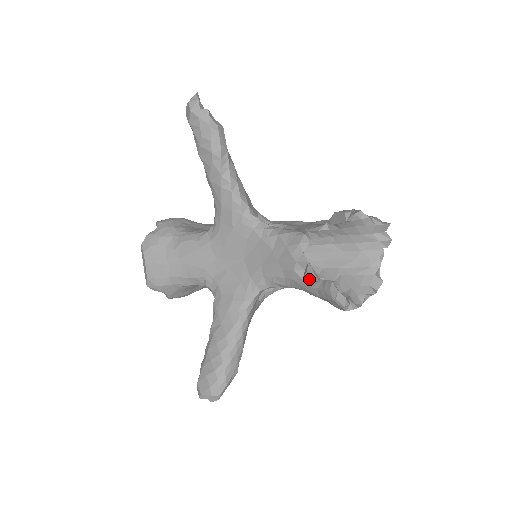
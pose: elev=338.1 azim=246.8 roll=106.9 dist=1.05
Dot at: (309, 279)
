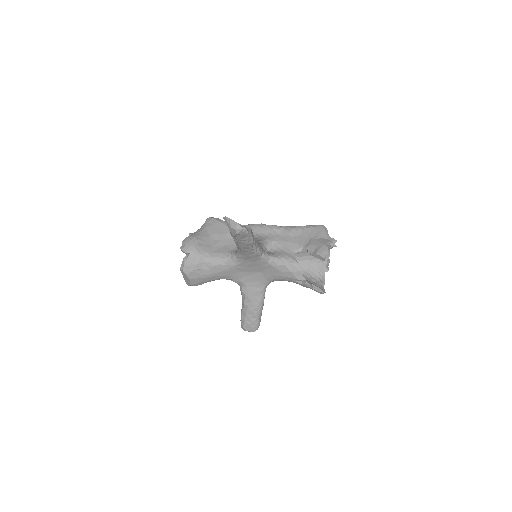
Dot at: (307, 286)
